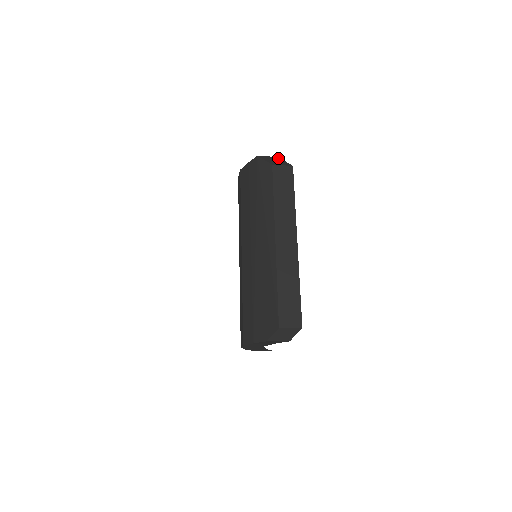
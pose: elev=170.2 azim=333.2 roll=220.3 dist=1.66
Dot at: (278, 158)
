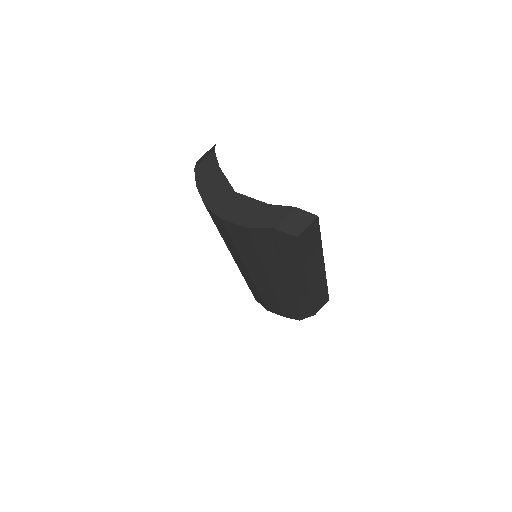
Dot at: occluded
